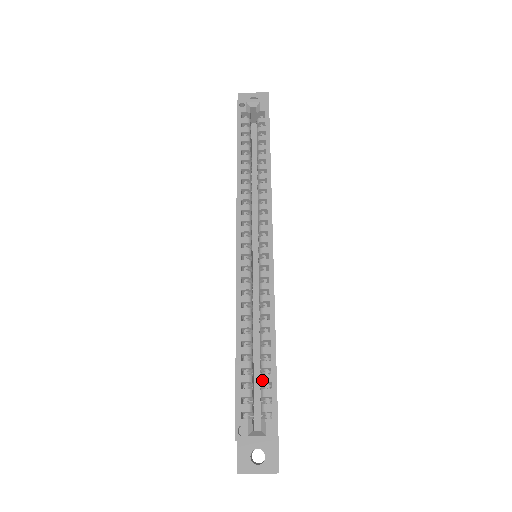
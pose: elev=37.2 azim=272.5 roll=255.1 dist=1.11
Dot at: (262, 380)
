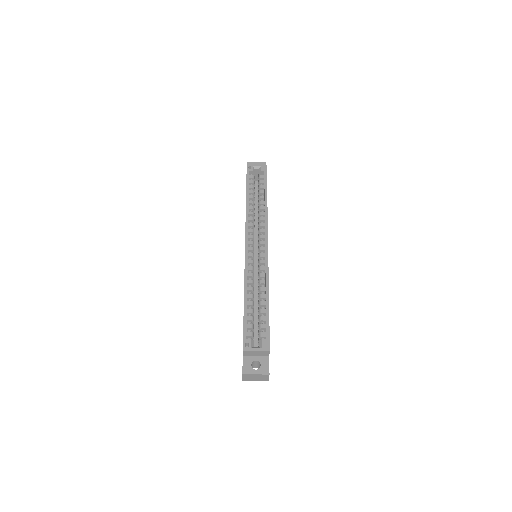
Dot at: (260, 319)
